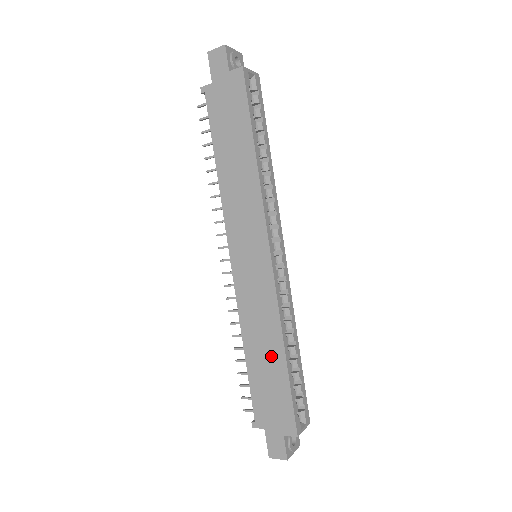
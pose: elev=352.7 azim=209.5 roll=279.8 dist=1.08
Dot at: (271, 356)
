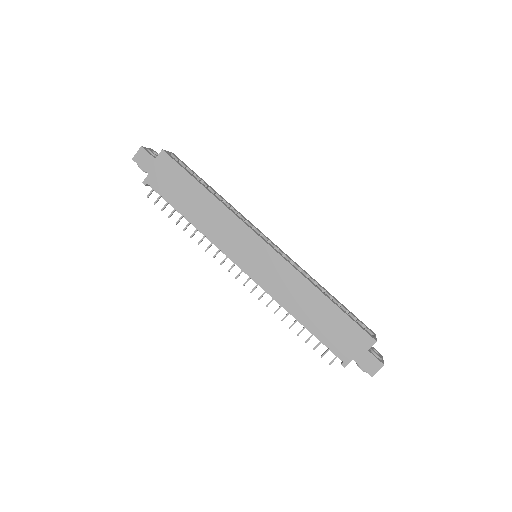
Dot at: (317, 306)
